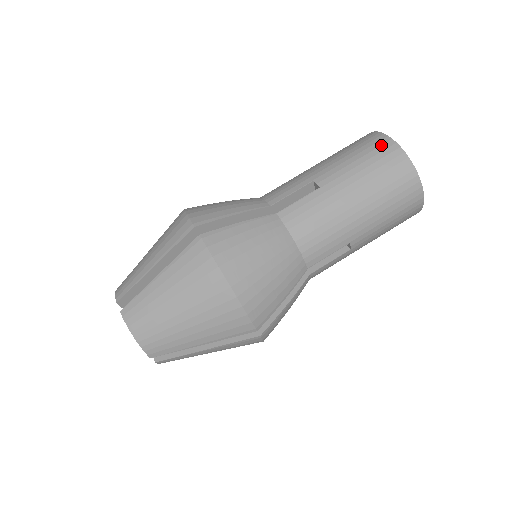
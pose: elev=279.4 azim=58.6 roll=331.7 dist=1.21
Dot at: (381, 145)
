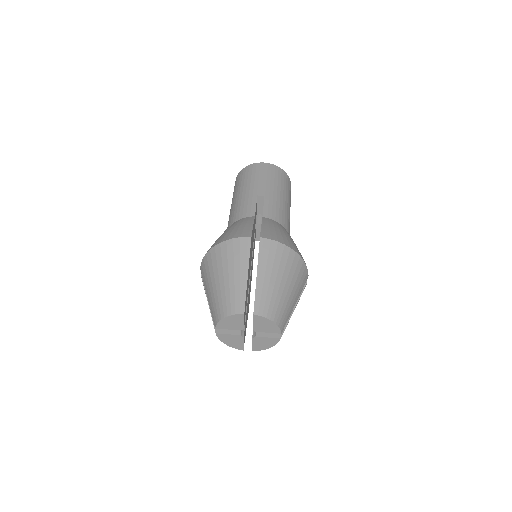
Dot at: (264, 167)
